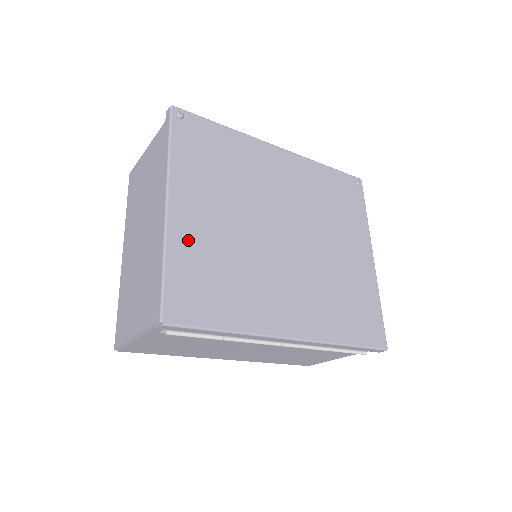
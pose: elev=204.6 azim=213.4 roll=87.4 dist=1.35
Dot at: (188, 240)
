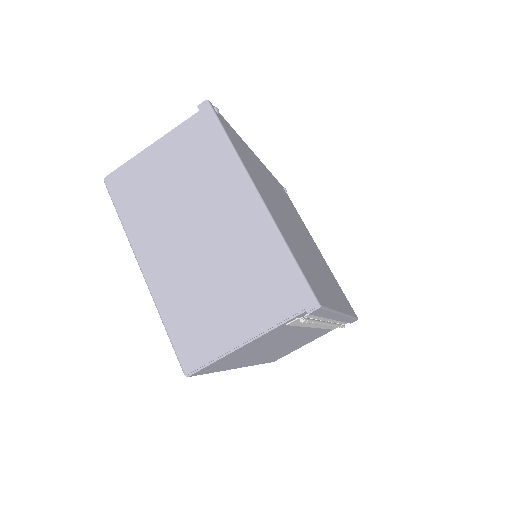
Dot at: (283, 230)
